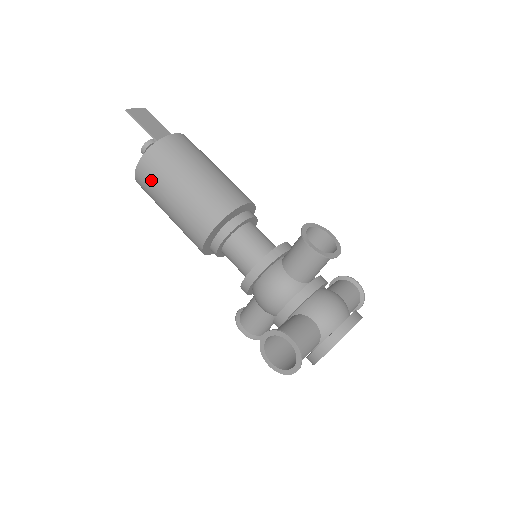
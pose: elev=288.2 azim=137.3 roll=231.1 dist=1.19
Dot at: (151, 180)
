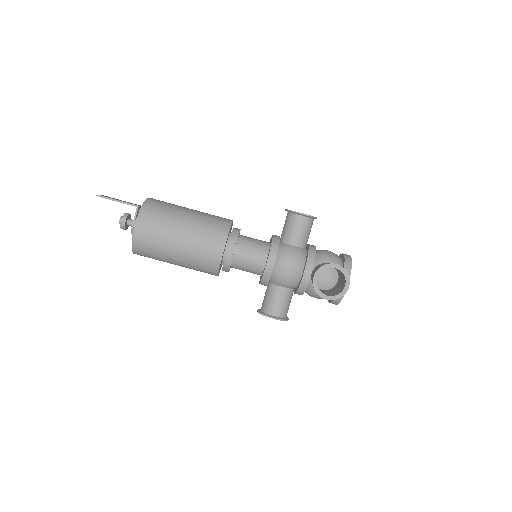
Dot at: (154, 231)
